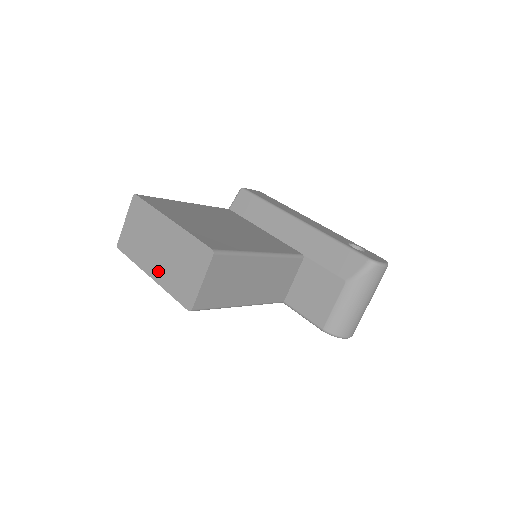
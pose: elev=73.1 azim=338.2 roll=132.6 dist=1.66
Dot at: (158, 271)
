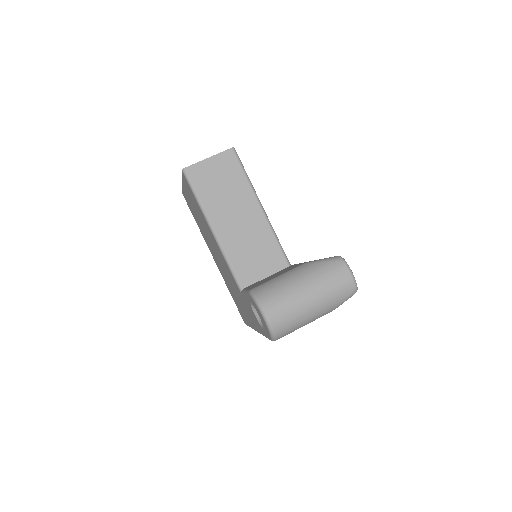
Dot at: occluded
